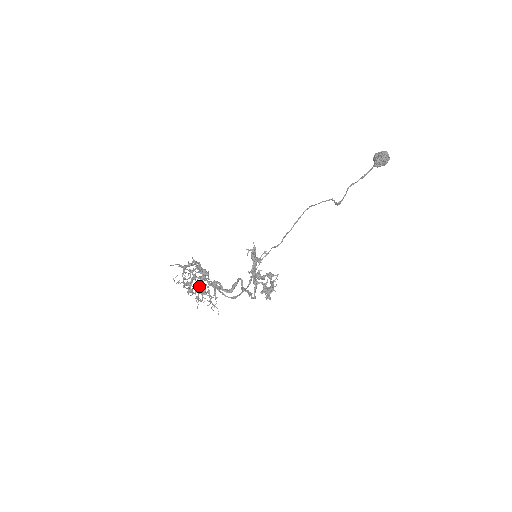
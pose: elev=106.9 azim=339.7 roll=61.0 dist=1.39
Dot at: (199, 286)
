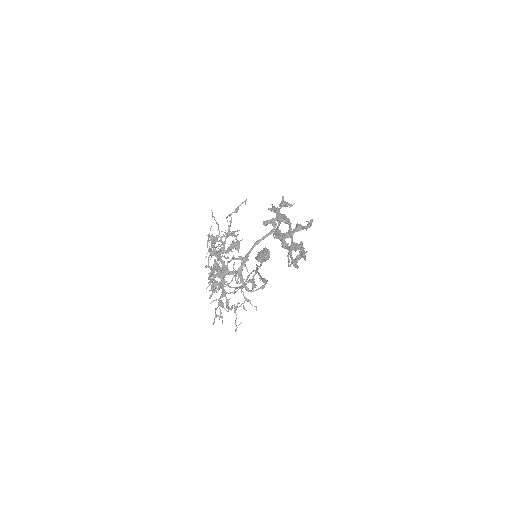
Dot at: (235, 258)
